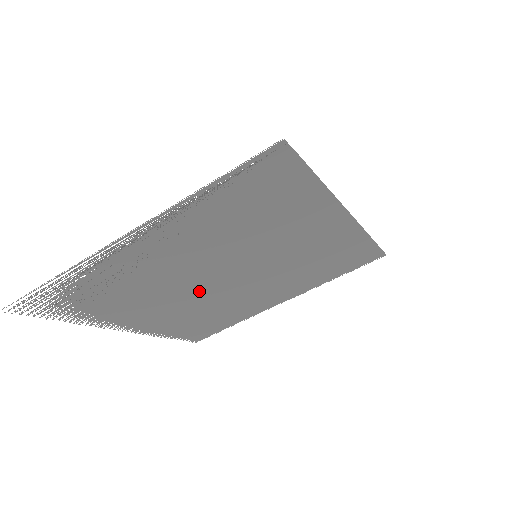
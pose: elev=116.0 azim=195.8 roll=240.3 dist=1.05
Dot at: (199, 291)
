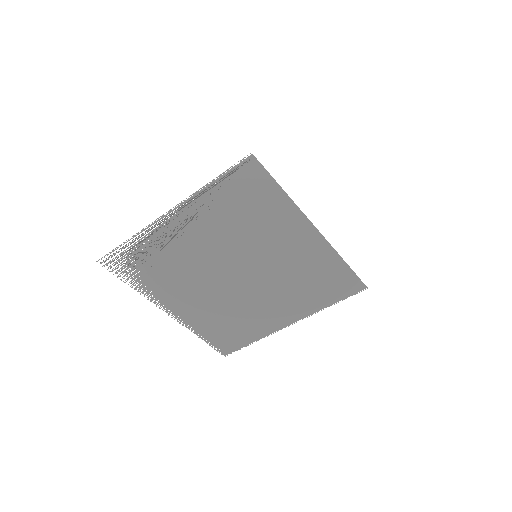
Dot at: (220, 284)
